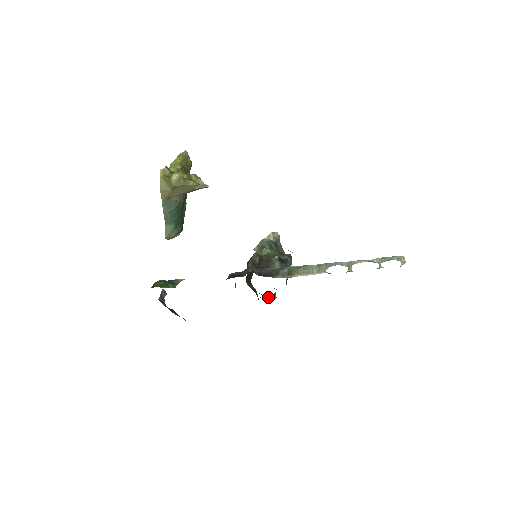
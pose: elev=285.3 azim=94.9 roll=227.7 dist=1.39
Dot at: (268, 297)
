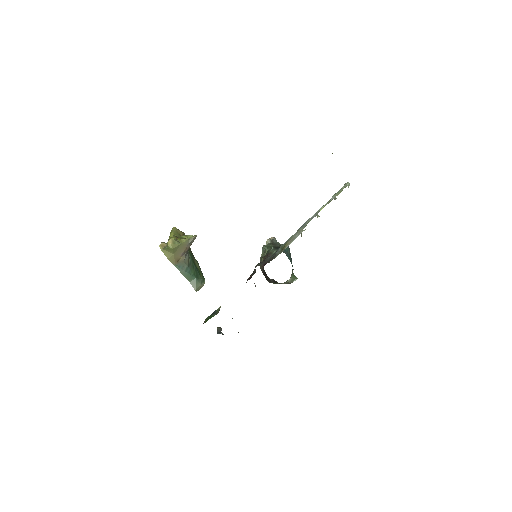
Dot at: (290, 281)
